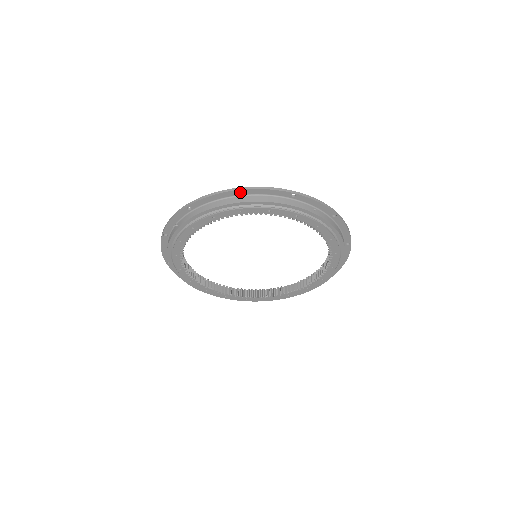
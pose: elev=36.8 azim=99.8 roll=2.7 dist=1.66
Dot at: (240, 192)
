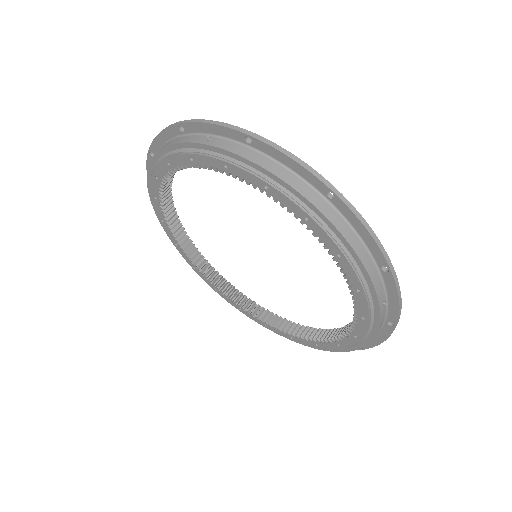
Dot at: (335, 198)
